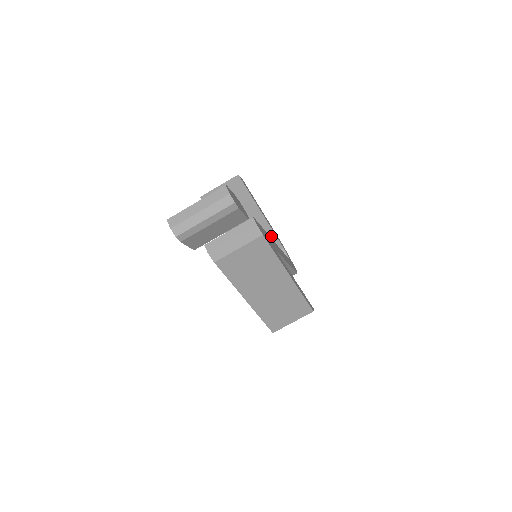
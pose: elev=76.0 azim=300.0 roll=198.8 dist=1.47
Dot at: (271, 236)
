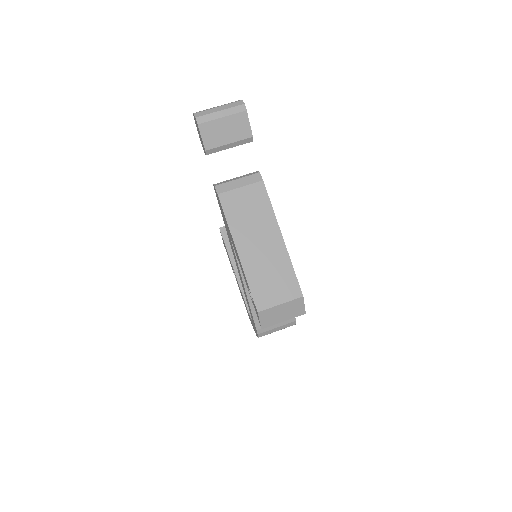
Dot at: occluded
